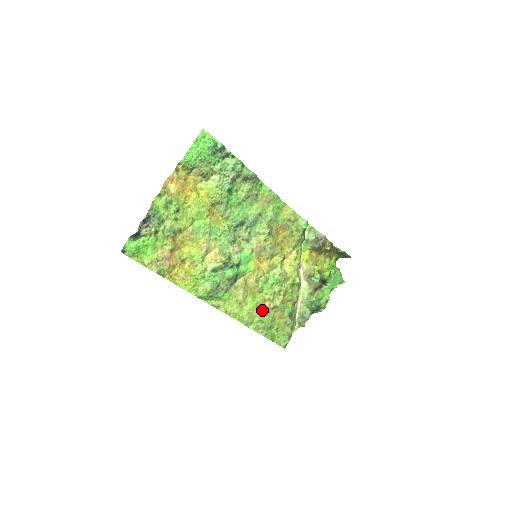
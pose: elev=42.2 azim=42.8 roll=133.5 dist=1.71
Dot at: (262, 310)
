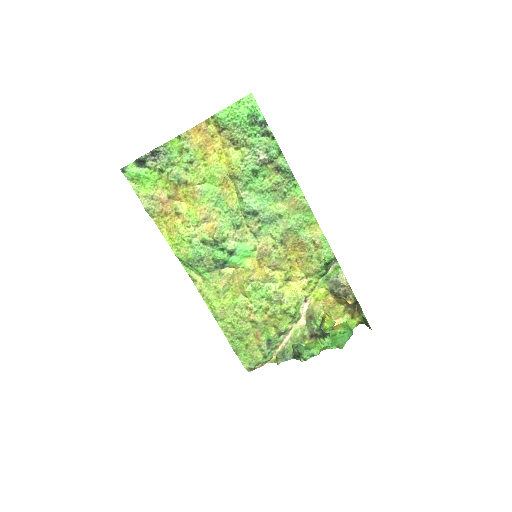
Dot at: (238, 315)
